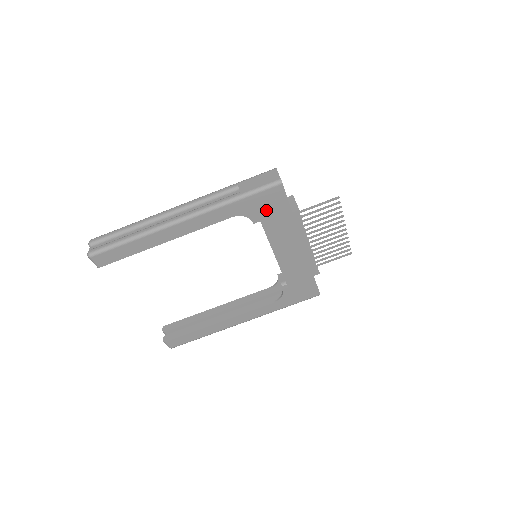
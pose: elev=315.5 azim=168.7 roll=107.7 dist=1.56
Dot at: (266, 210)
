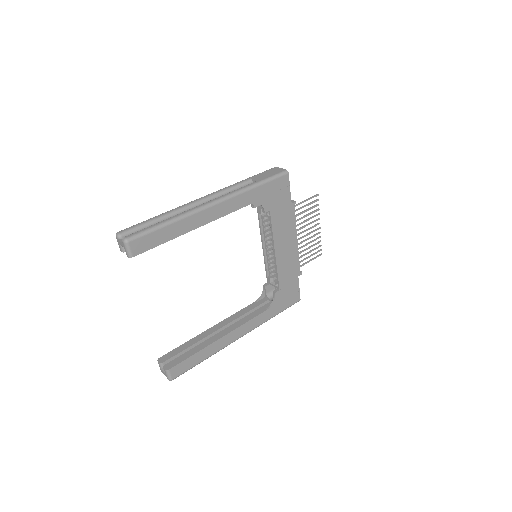
Dot at: (275, 199)
